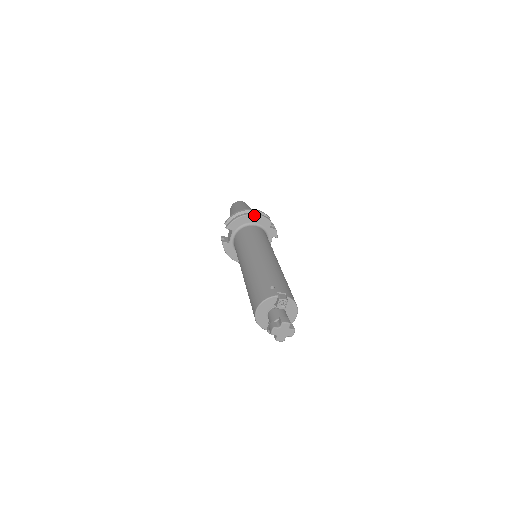
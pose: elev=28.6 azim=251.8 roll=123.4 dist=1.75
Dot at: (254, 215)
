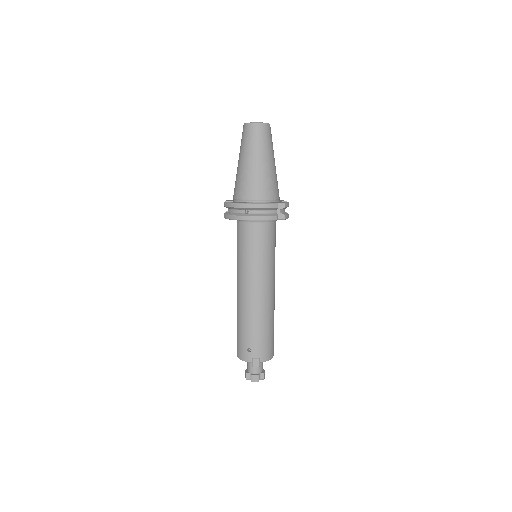
Dot at: occluded
